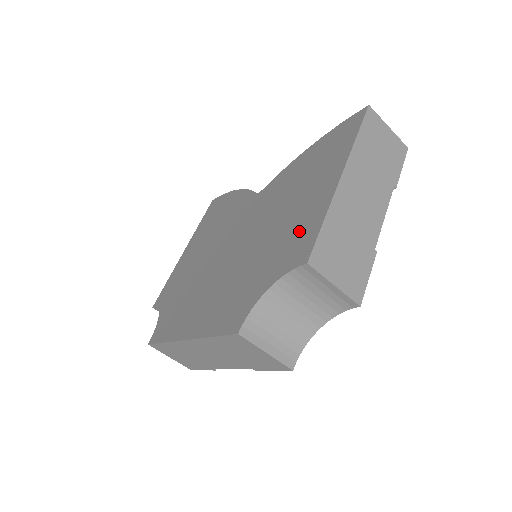
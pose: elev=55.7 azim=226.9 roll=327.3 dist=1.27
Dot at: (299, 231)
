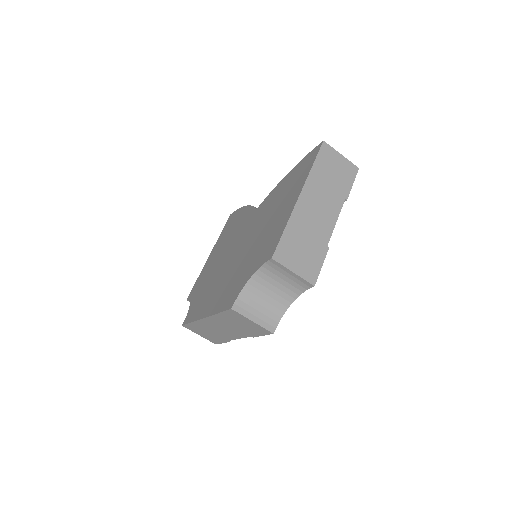
Dot at: (272, 236)
